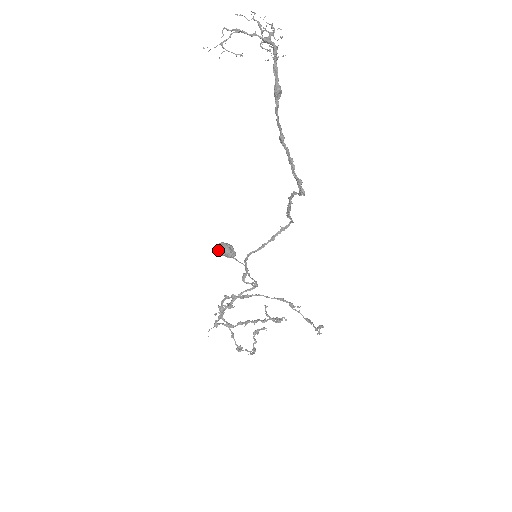
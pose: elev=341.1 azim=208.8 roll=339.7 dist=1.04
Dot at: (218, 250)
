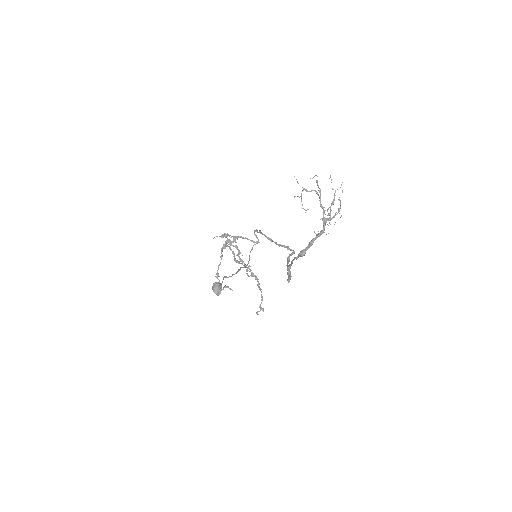
Dot at: (213, 288)
